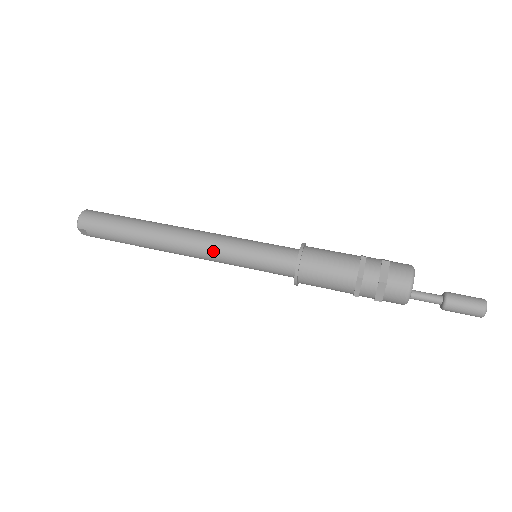
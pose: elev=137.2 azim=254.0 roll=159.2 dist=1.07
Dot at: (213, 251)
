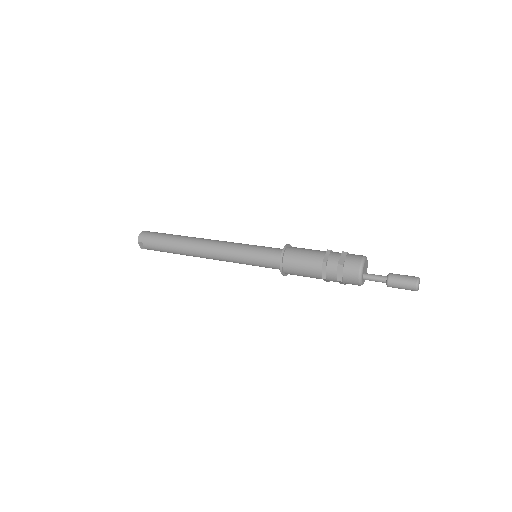
Dot at: (225, 252)
